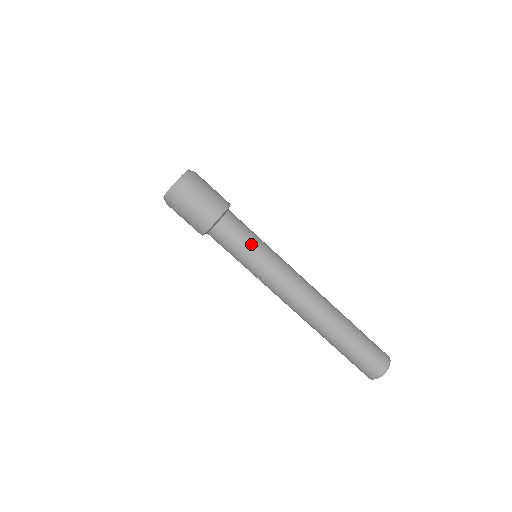
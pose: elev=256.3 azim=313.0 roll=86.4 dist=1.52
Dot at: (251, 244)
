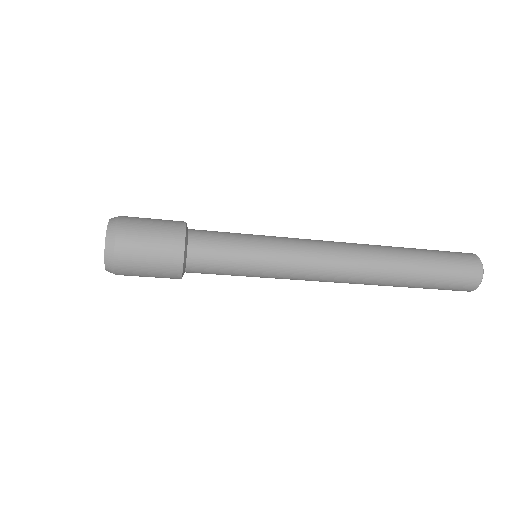
Dot at: (240, 259)
